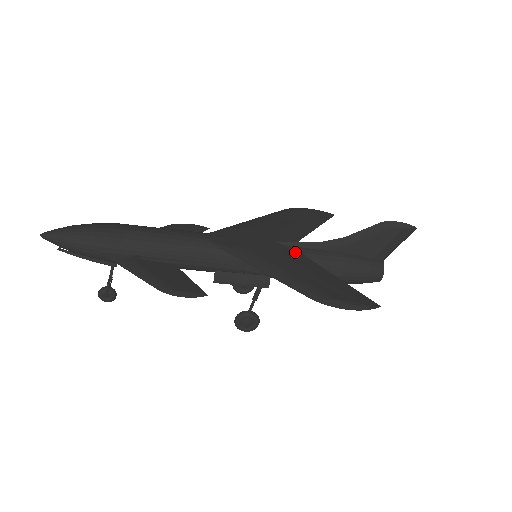
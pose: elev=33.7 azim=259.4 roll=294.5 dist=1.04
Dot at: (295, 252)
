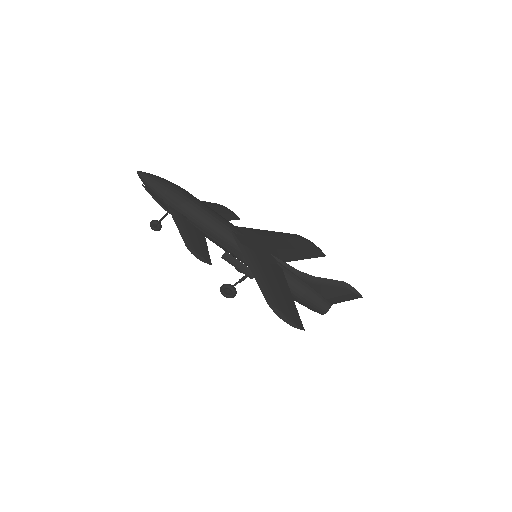
Dot at: (280, 268)
